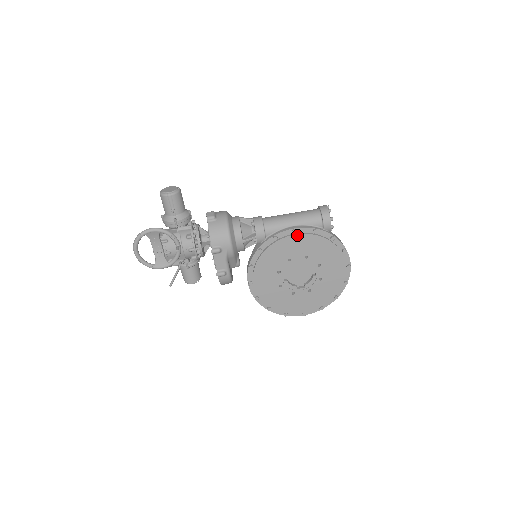
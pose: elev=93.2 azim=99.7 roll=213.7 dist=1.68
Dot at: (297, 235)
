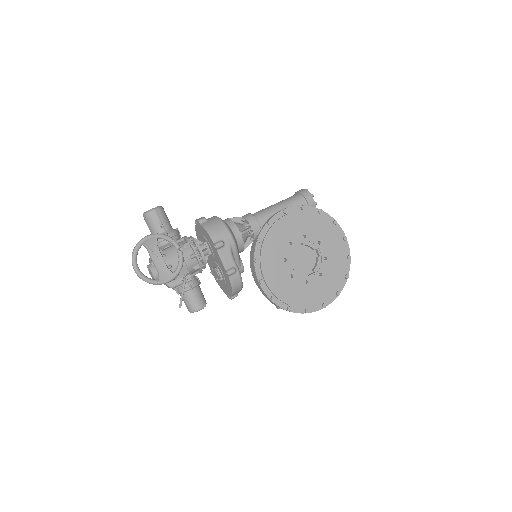
Dot at: (288, 215)
